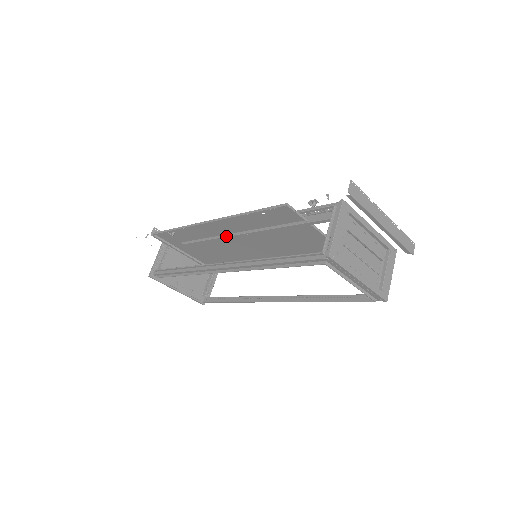
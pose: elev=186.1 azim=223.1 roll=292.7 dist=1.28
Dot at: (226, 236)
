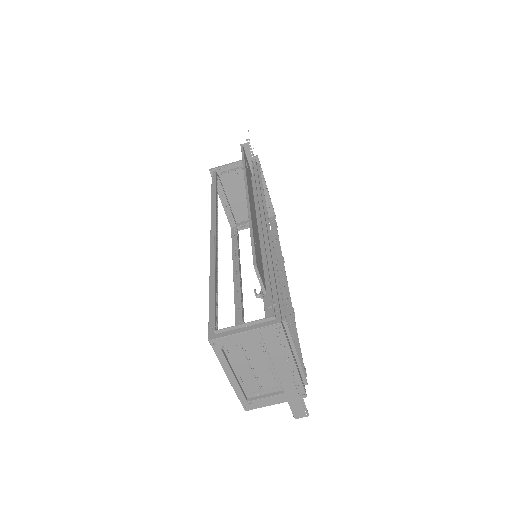
Dot at: occluded
